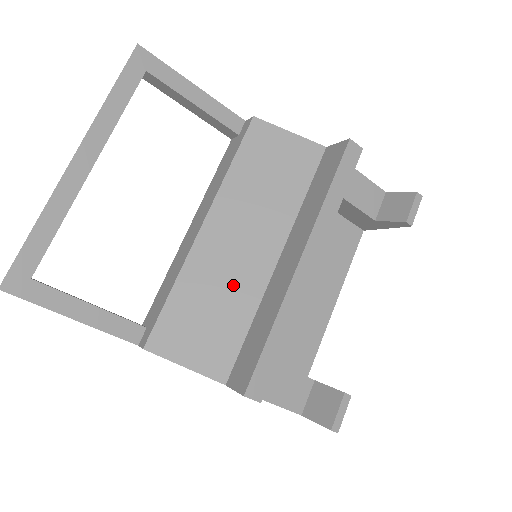
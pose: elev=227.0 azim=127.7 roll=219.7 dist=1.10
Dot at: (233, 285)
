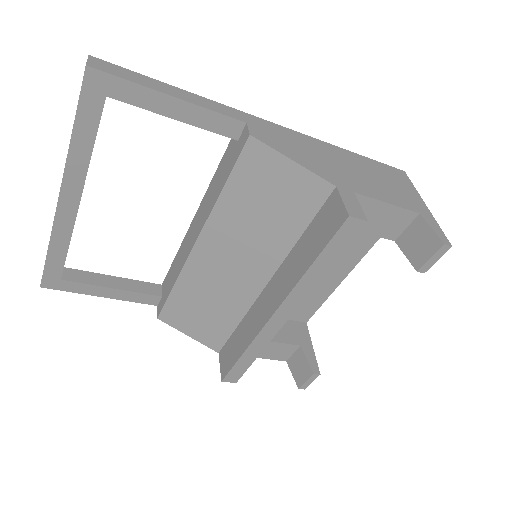
Dot at: (224, 295)
